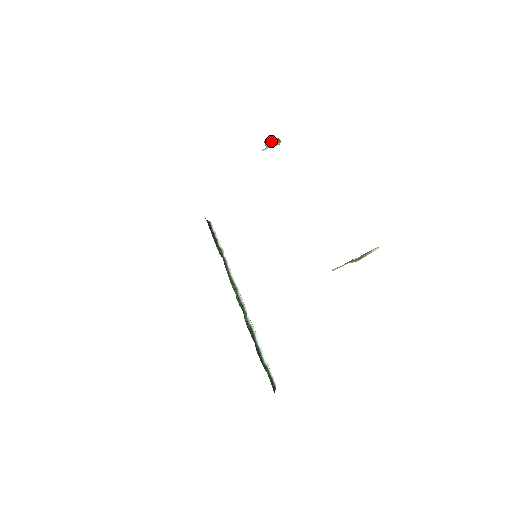
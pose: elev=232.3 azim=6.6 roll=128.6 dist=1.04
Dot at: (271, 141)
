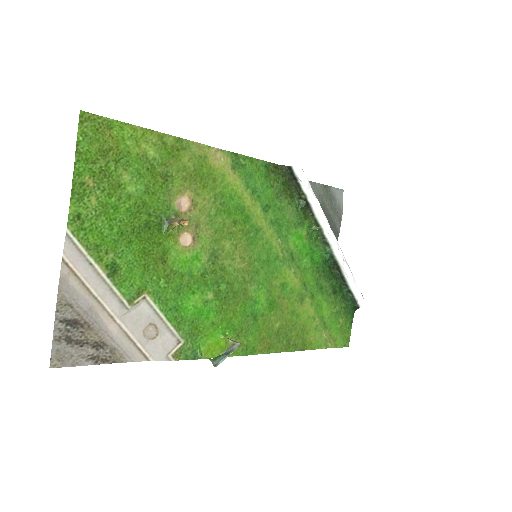
Dot at: (177, 222)
